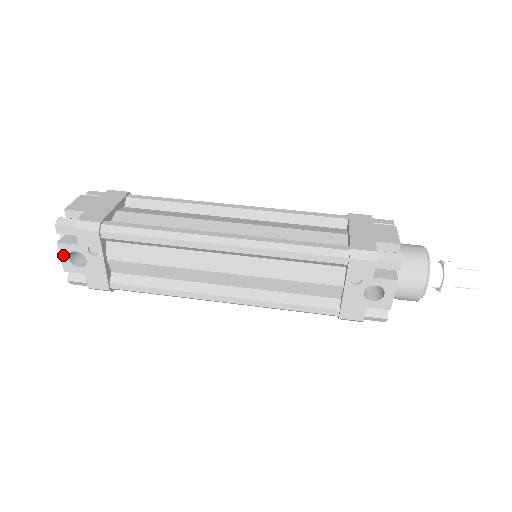
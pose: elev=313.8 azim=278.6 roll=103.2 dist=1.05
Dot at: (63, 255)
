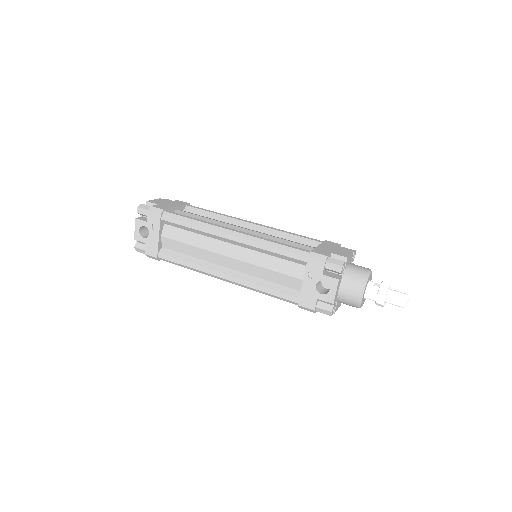
Dot at: (137, 228)
